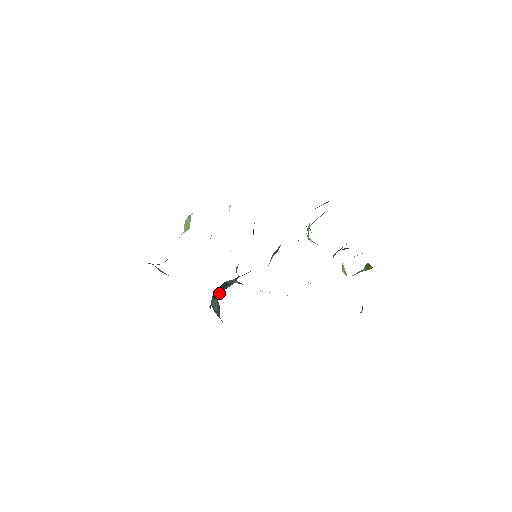
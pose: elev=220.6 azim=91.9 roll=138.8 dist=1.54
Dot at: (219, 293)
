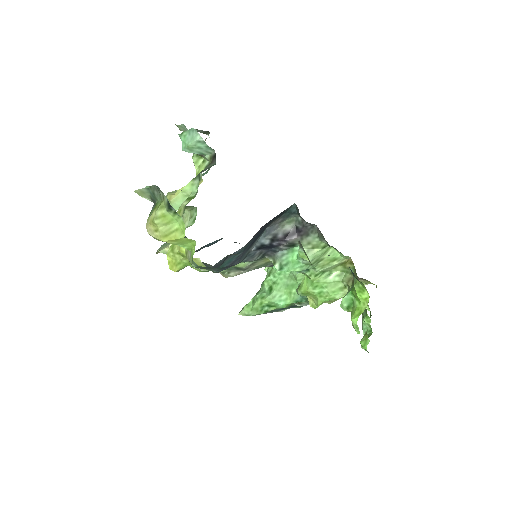
Dot at: (225, 259)
